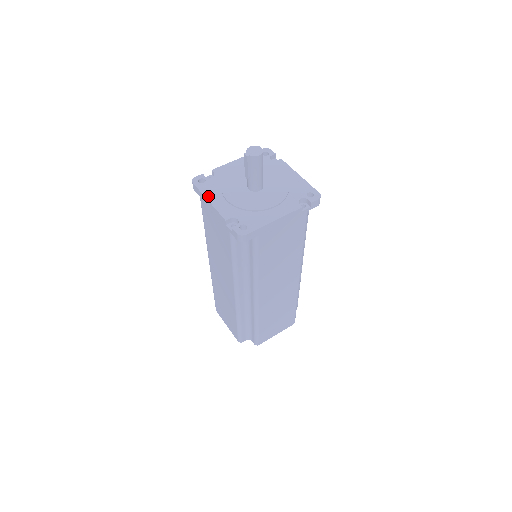
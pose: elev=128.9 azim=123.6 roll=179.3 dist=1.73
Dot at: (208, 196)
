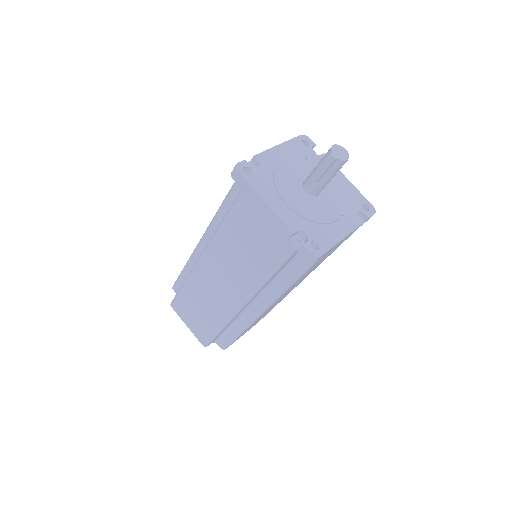
Dot at: (263, 195)
